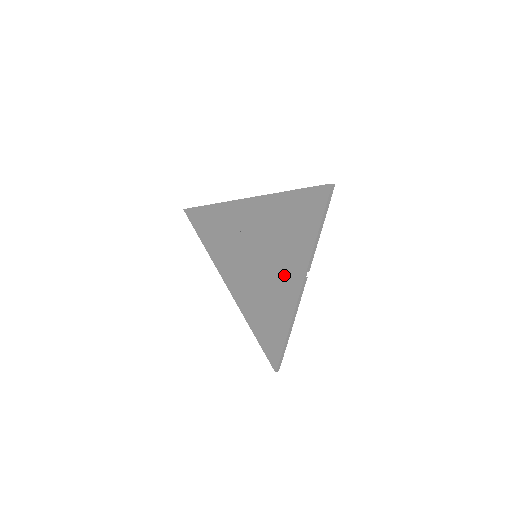
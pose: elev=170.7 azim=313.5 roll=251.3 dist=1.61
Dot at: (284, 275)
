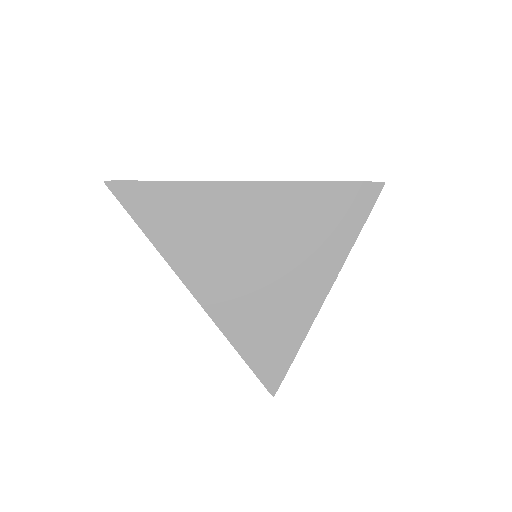
Dot at: (304, 279)
